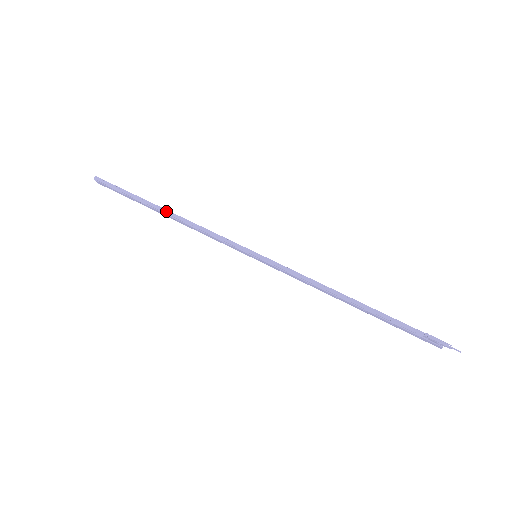
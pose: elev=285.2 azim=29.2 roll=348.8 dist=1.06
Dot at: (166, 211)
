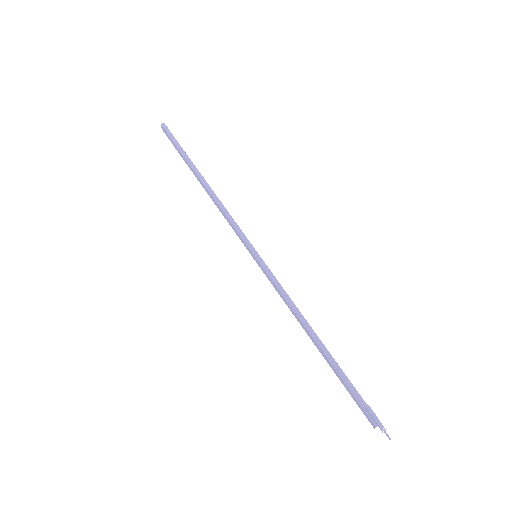
Dot at: (203, 179)
